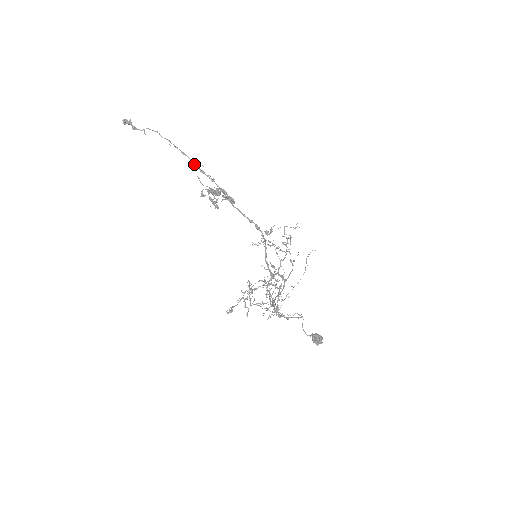
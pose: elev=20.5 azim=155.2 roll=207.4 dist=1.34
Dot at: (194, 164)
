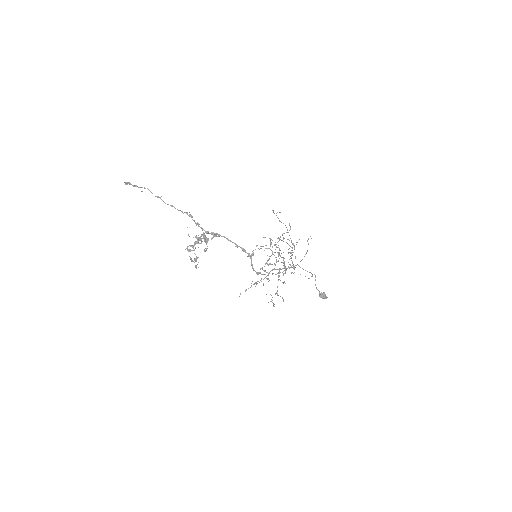
Dot at: (182, 212)
